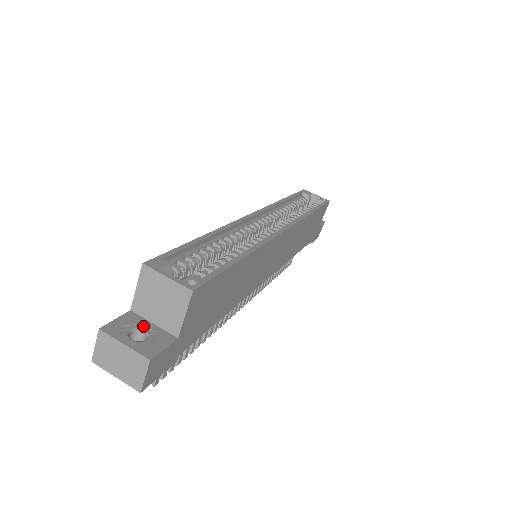
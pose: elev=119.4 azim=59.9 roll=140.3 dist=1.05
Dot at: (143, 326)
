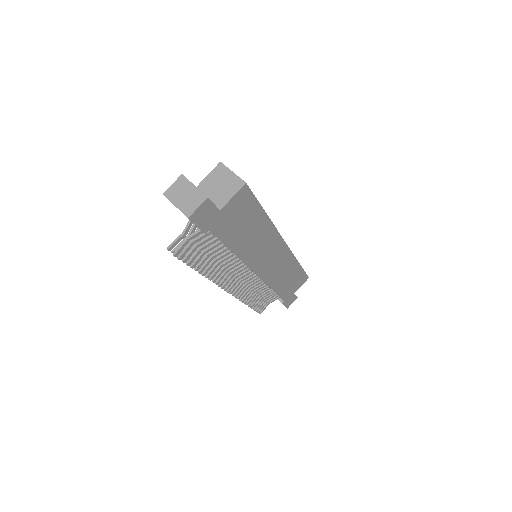
Dot at: occluded
